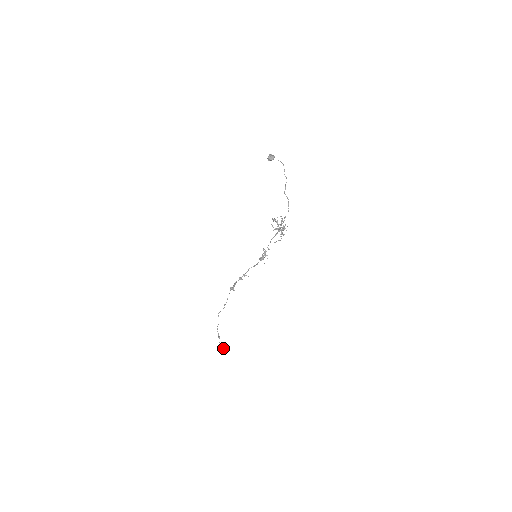
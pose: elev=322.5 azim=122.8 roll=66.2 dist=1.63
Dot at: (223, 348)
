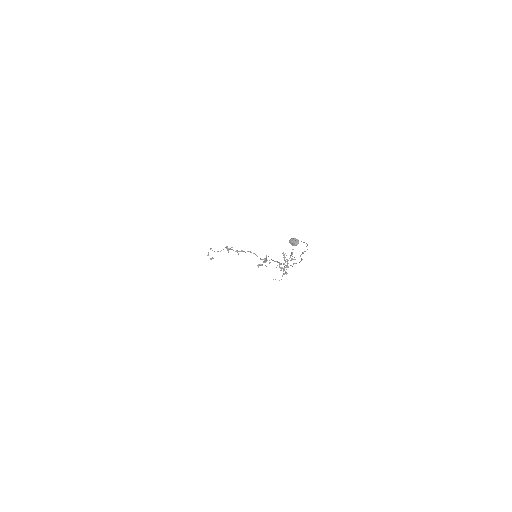
Dot at: (211, 259)
